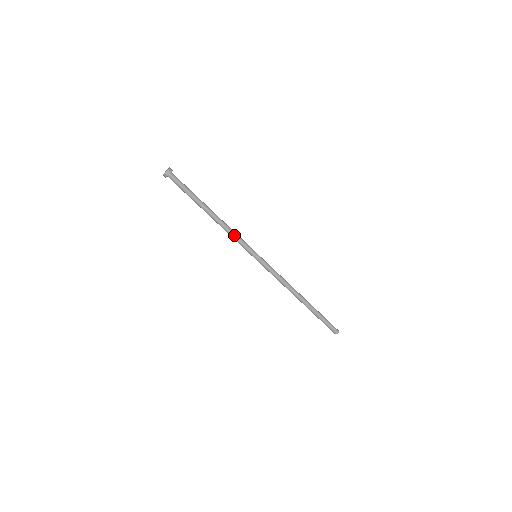
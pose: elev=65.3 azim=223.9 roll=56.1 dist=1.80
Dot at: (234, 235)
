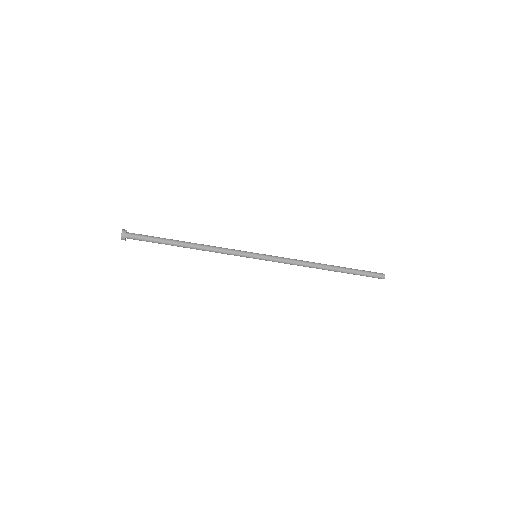
Dot at: (221, 253)
